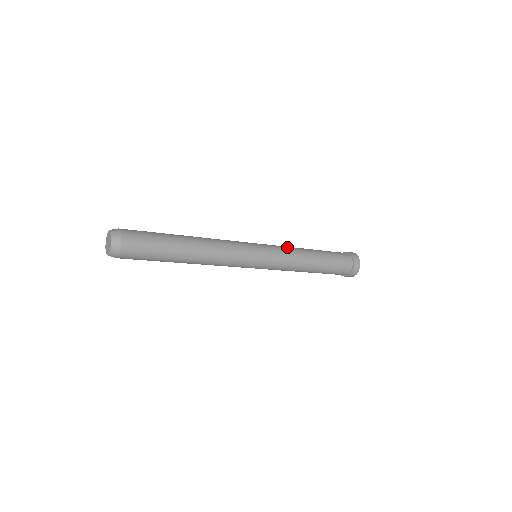
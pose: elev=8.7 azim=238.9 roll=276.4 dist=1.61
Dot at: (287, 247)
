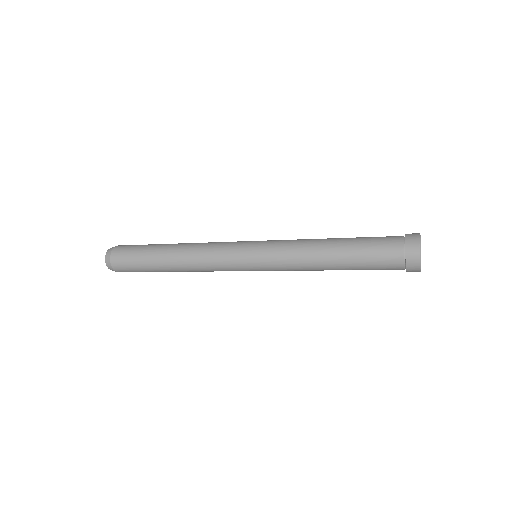
Dot at: (291, 245)
